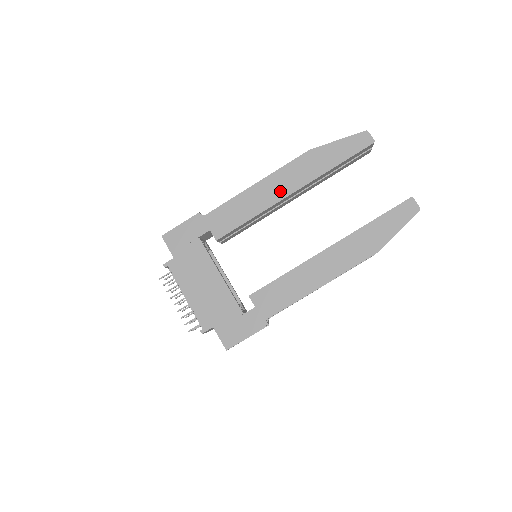
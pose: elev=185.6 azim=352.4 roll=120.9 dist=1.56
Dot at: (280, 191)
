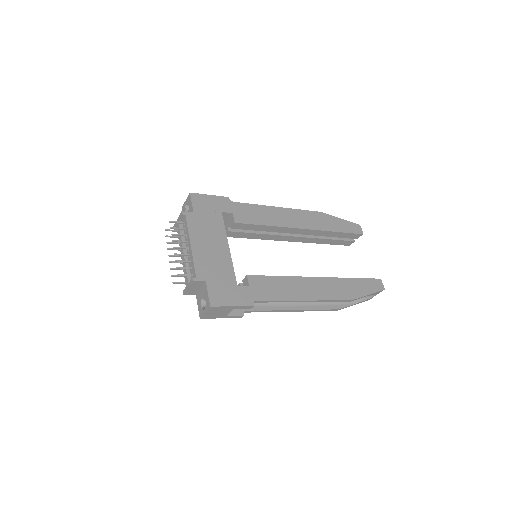
Dot at: (295, 222)
